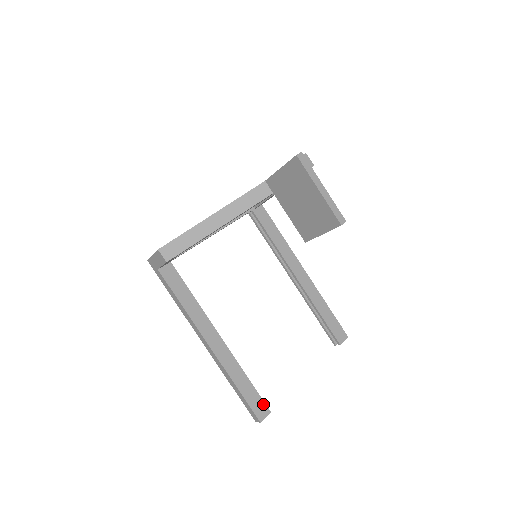
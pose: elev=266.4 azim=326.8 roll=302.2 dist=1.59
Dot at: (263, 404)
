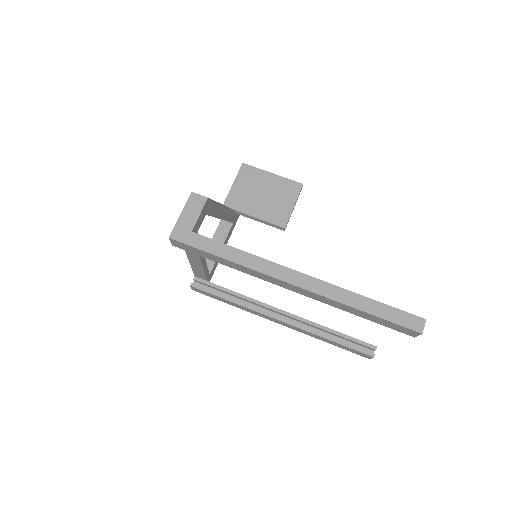
Dot at: occluded
